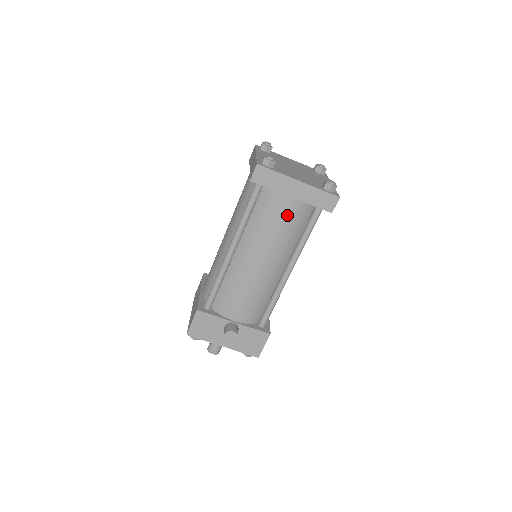
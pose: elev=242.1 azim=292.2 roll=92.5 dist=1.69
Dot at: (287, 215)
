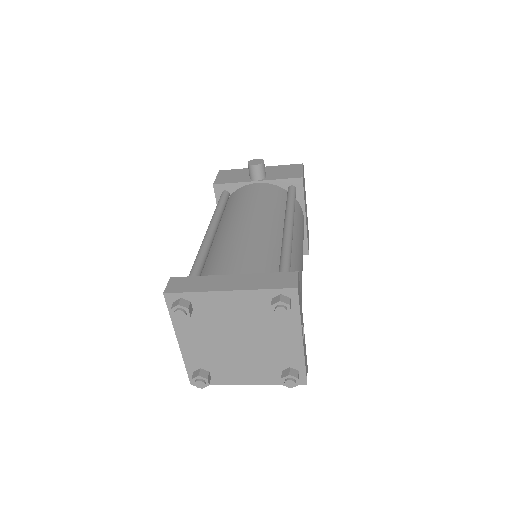
Dot at: occluded
